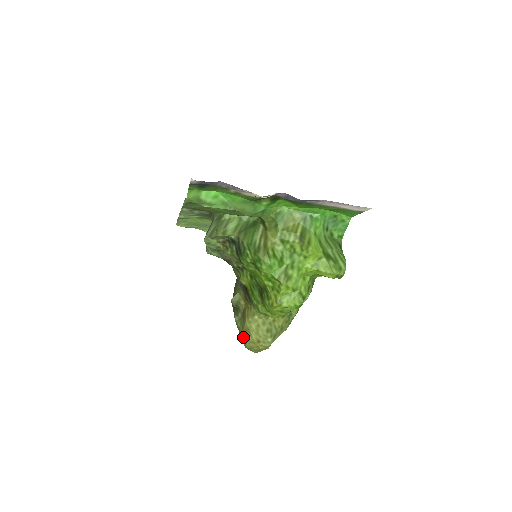
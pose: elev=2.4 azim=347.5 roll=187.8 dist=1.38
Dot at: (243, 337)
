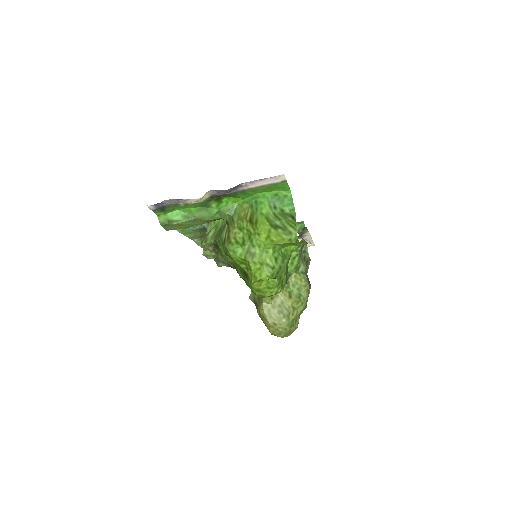
Dot at: (265, 325)
